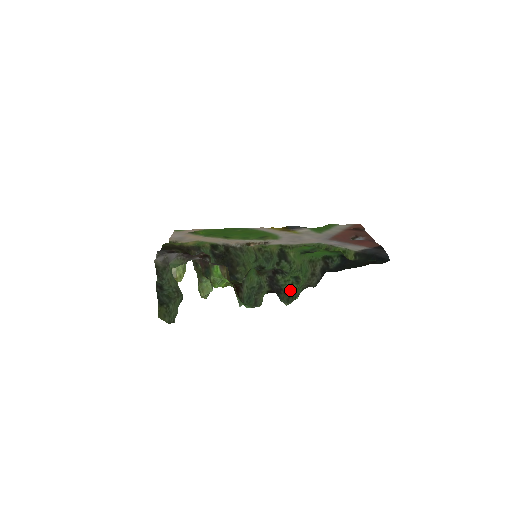
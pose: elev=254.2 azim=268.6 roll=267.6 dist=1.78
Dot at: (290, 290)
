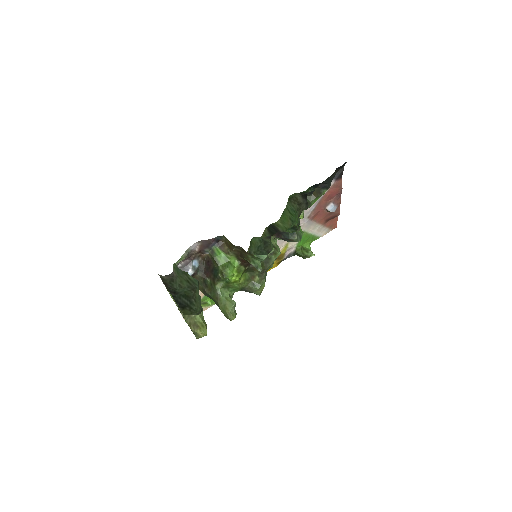
Dot at: occluded
